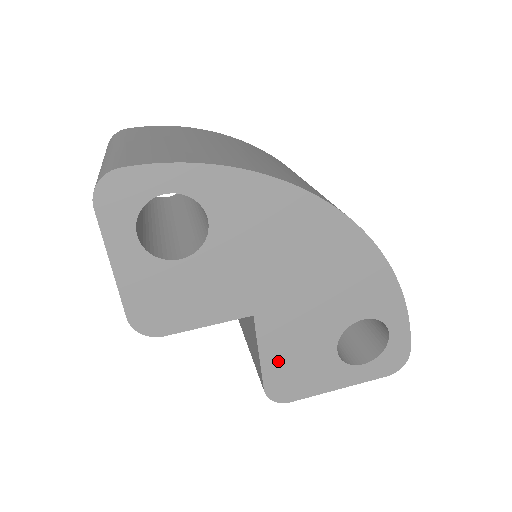
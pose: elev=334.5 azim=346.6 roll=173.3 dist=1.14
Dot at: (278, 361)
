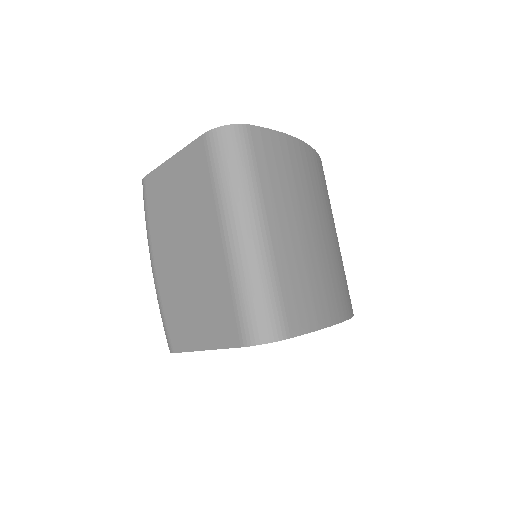
Dot at: occluded
